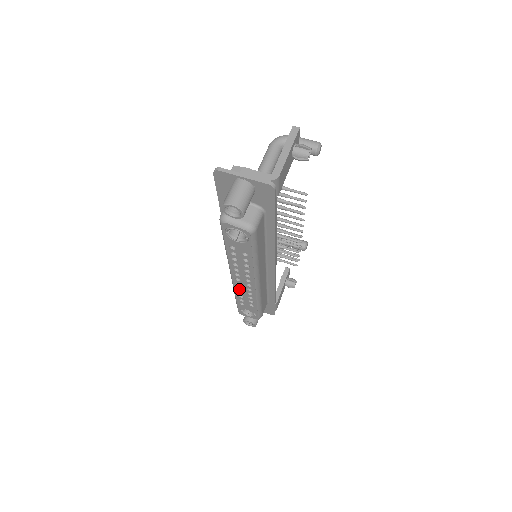
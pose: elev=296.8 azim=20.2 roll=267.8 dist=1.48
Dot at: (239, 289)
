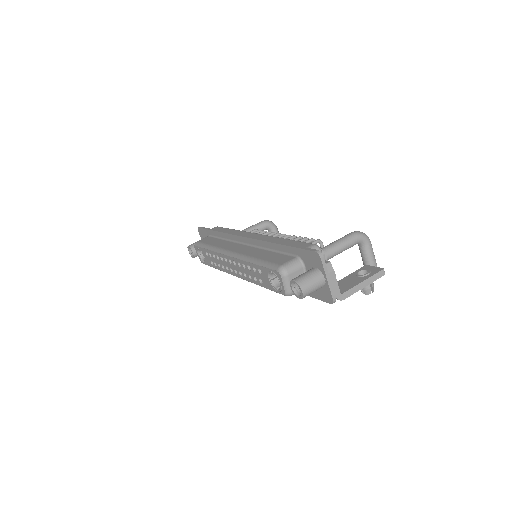
Dot at: (221, 258)
